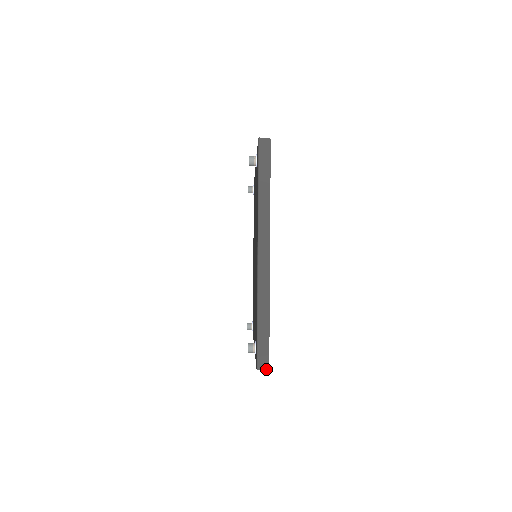
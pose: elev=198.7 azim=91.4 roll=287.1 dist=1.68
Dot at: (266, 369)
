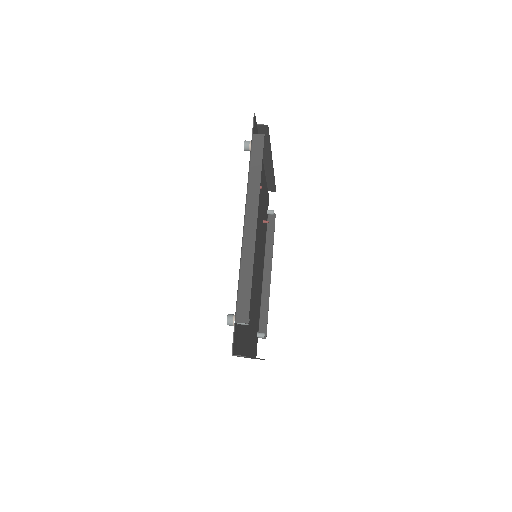
Dot at: occluded
